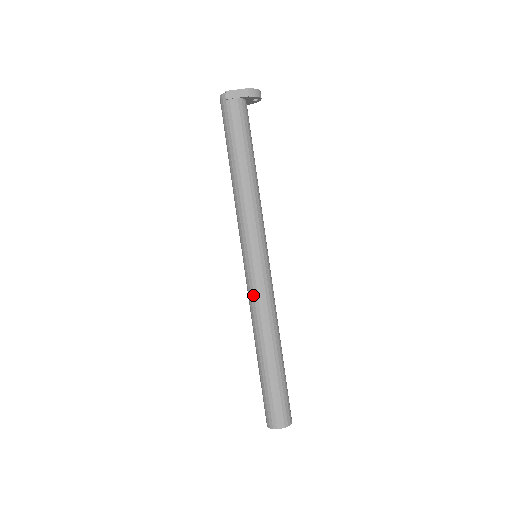
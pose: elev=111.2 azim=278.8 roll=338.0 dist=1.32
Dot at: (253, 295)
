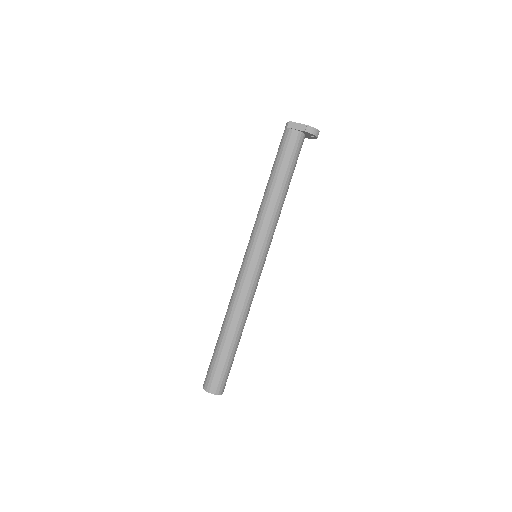
Dot at: (237, 283)
